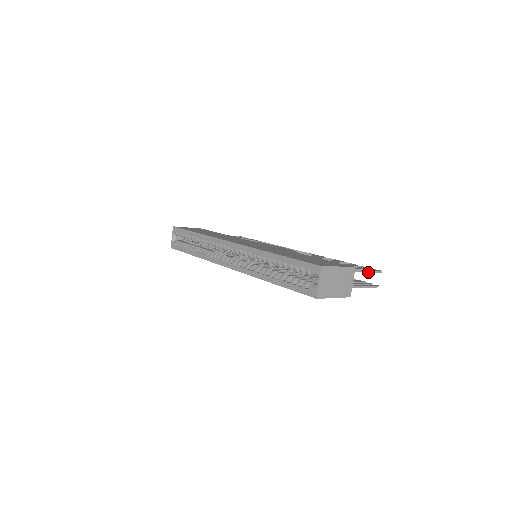
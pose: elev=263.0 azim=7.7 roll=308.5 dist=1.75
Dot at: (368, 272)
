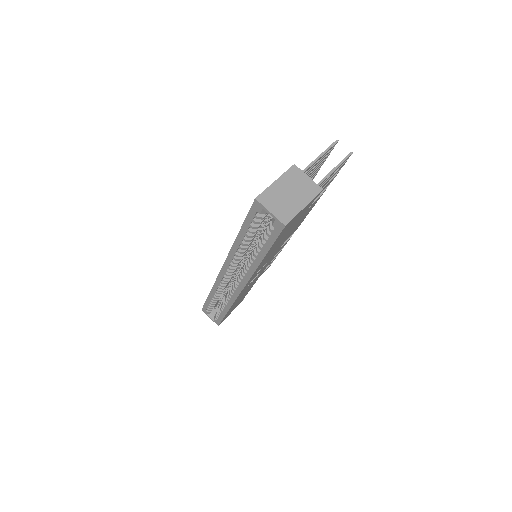
Dot at: (323, 155)
